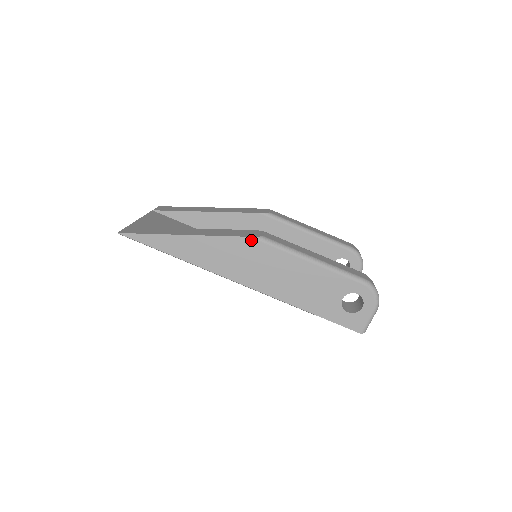
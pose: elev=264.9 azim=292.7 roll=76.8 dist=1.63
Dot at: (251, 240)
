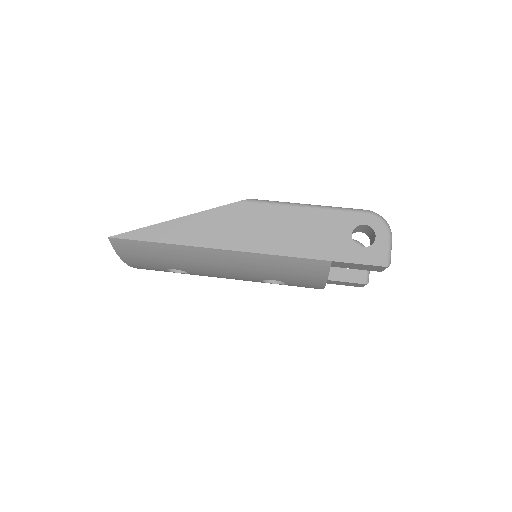
Dot at: (242, 204)
